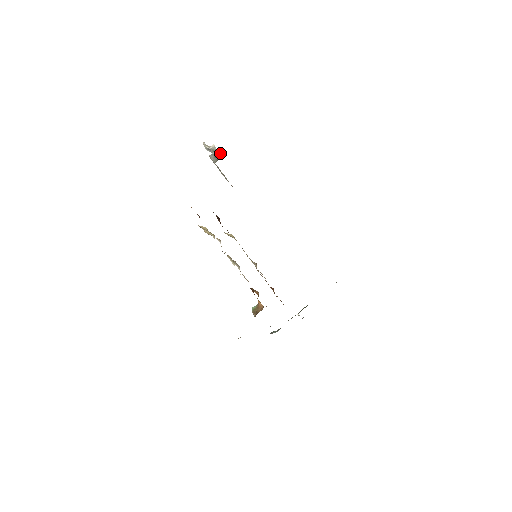
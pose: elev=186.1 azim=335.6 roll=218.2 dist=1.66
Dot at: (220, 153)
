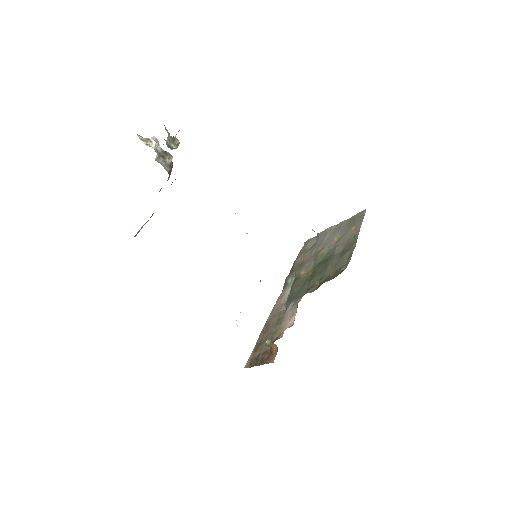
Dot at: (169, 153)
